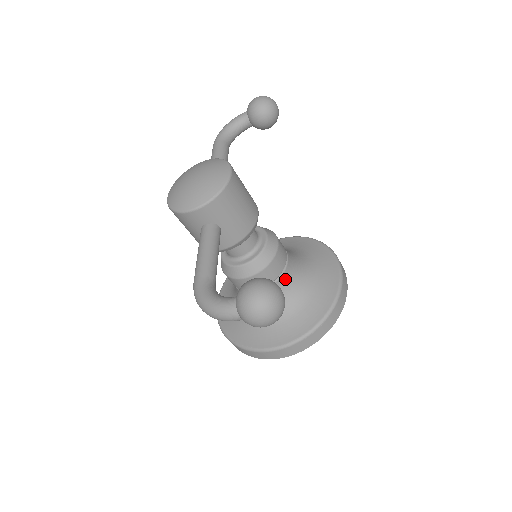
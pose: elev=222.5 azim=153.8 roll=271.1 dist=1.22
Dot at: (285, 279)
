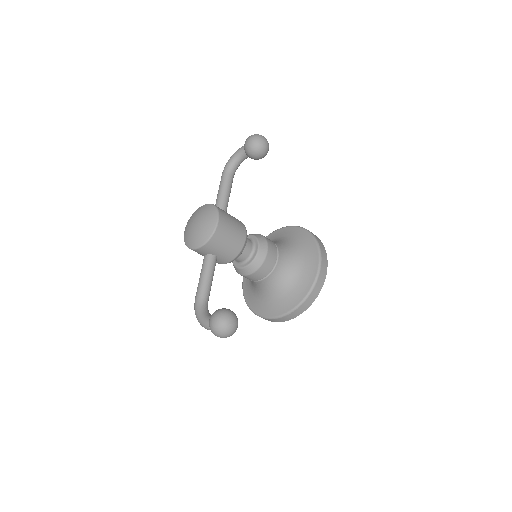
Dot at: (276, 273)
